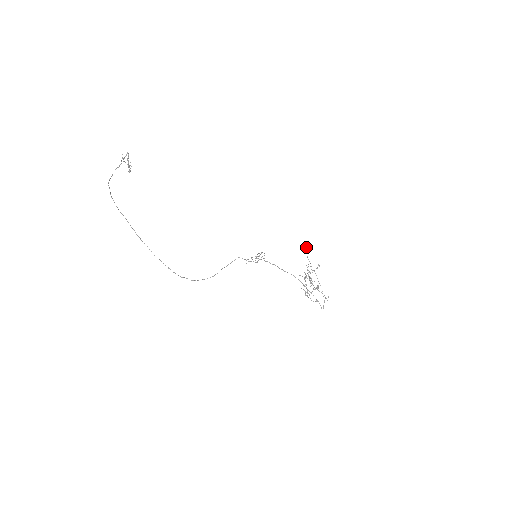
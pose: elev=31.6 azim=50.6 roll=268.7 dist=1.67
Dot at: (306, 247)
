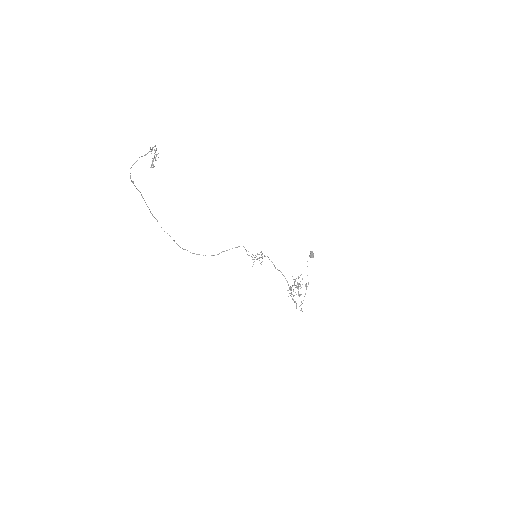
Dot at: (310, 254)
